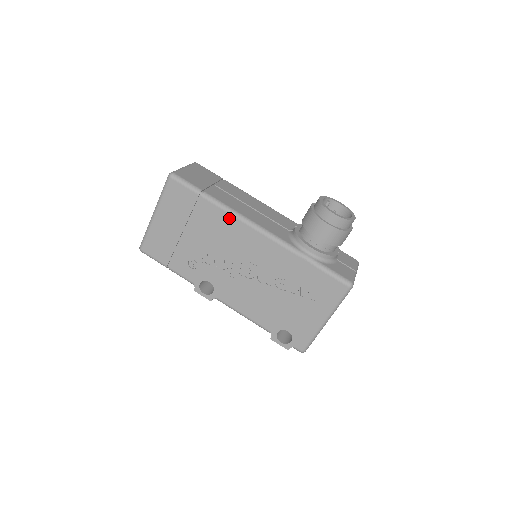
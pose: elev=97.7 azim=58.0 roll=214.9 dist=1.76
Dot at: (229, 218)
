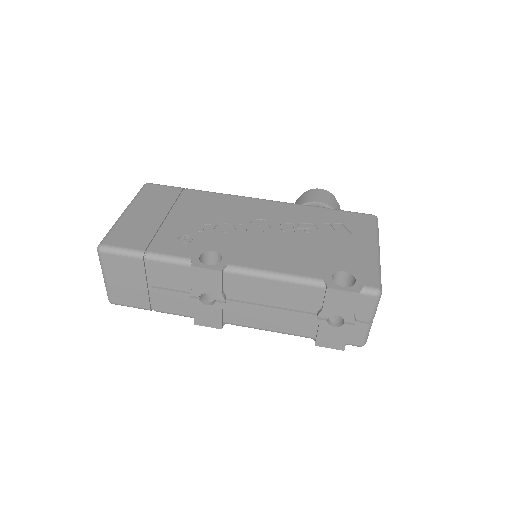
Dot at: (222, 196)
